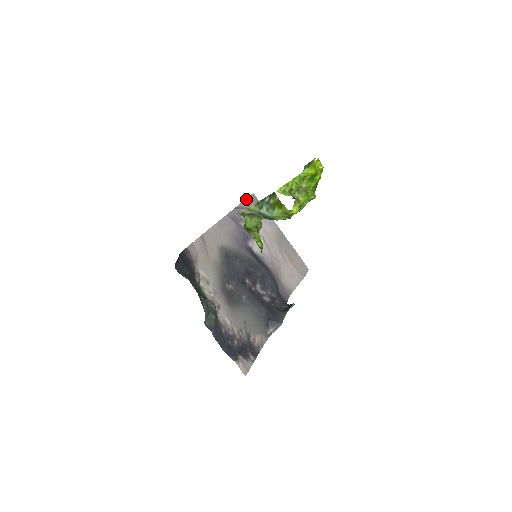
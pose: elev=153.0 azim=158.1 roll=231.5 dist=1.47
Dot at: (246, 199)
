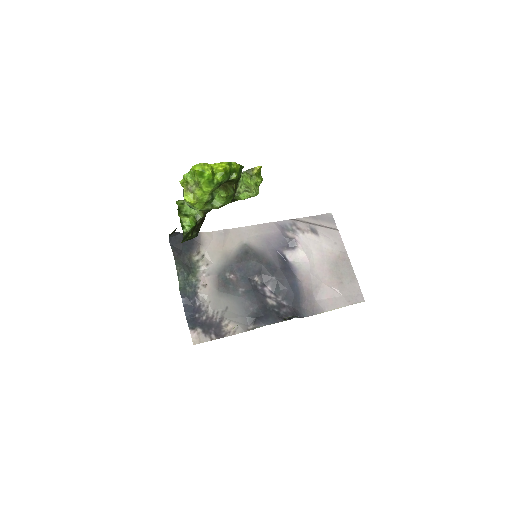
Dot at: (316, 216)
